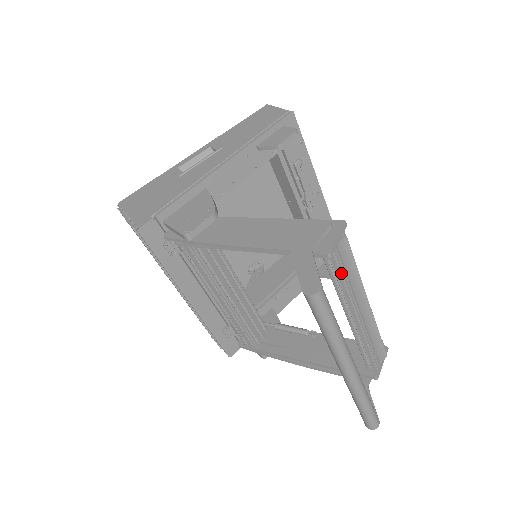
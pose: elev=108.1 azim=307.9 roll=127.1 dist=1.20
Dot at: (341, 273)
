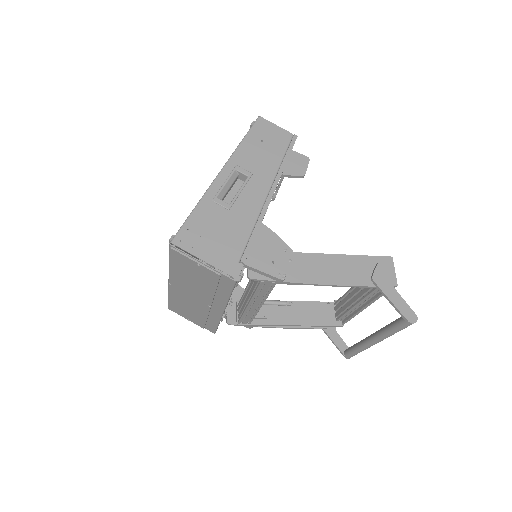
Dot at: occluded
